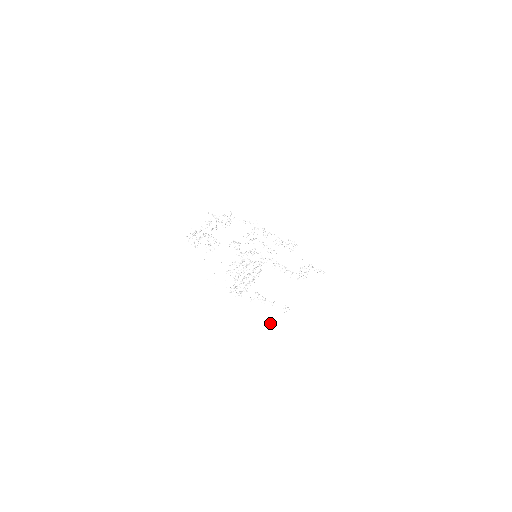
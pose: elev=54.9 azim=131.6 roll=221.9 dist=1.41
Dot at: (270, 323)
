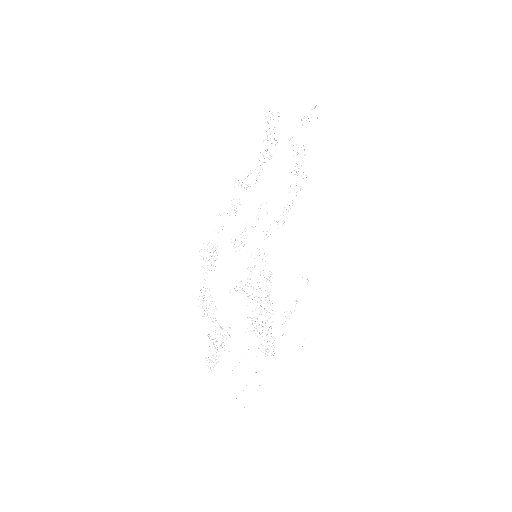
Dot at: (304, 338)
